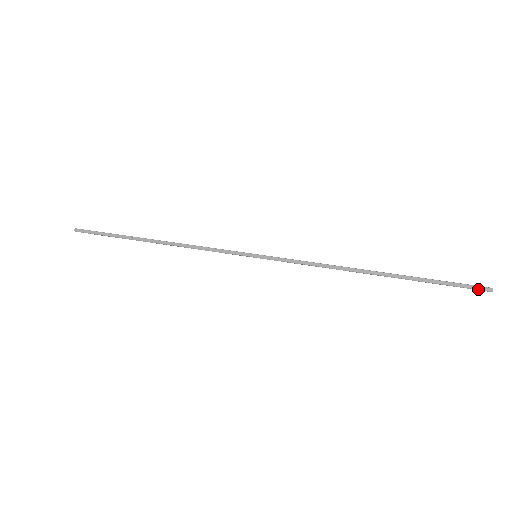
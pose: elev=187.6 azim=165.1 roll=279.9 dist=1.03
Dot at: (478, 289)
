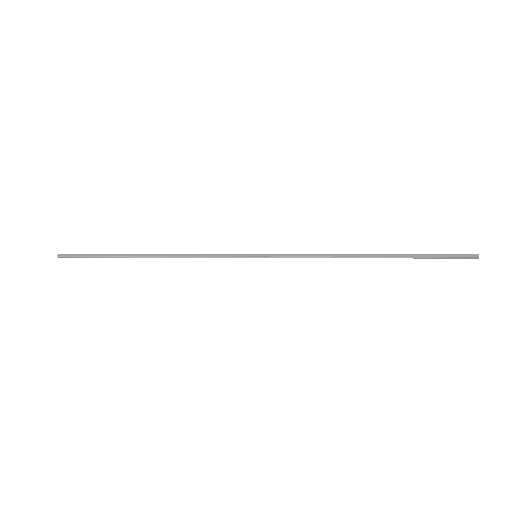
Dot at: (467, 256)
